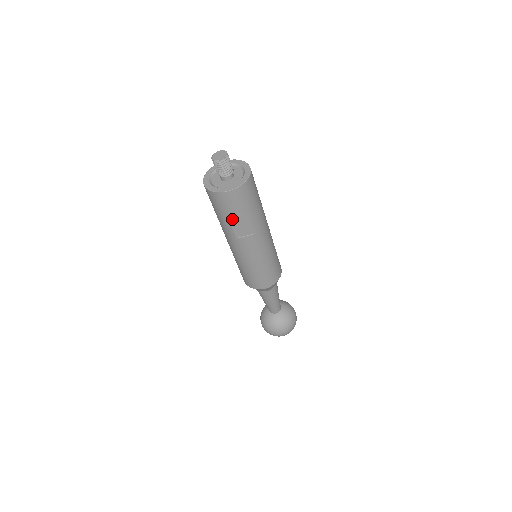
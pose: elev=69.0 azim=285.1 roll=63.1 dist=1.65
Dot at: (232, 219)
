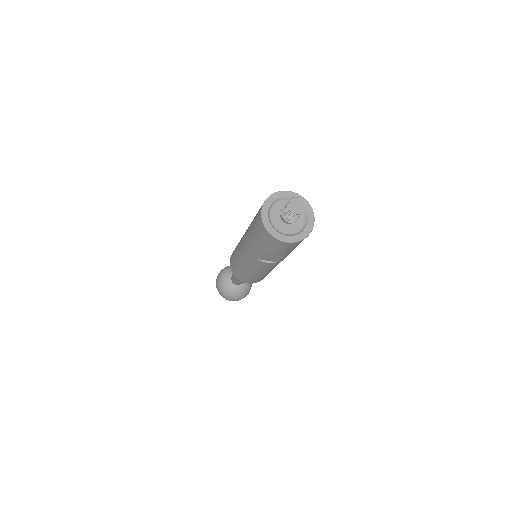
Dot at: (268, 252)
